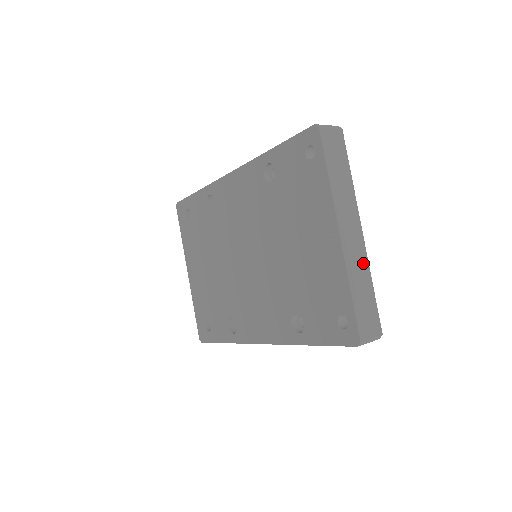
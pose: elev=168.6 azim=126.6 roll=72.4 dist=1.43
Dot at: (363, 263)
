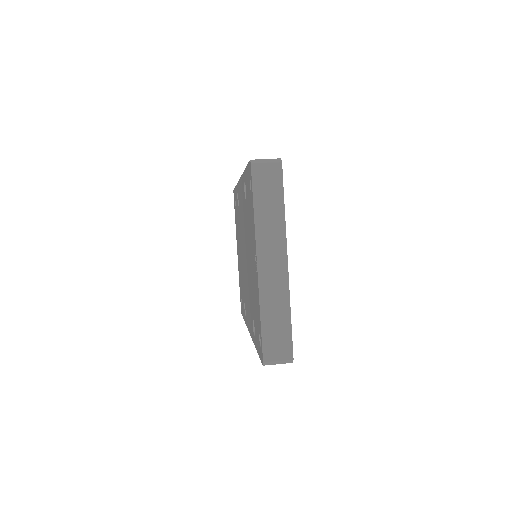
Dot at: (282, 293)
